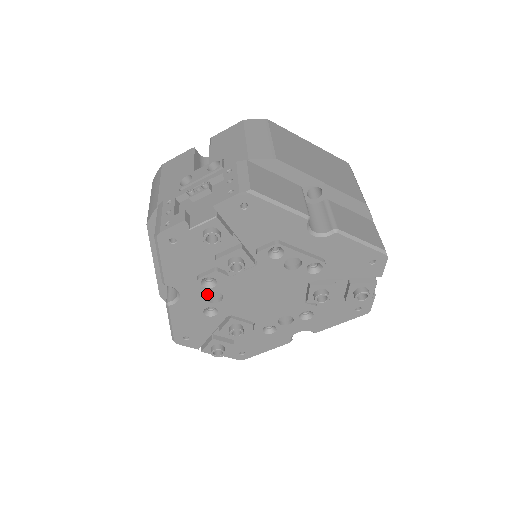
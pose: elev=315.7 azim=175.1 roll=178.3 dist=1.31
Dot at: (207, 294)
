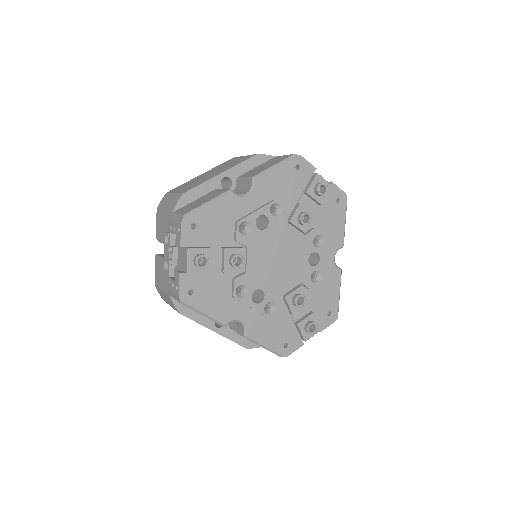
Dot at: (251, 300)
